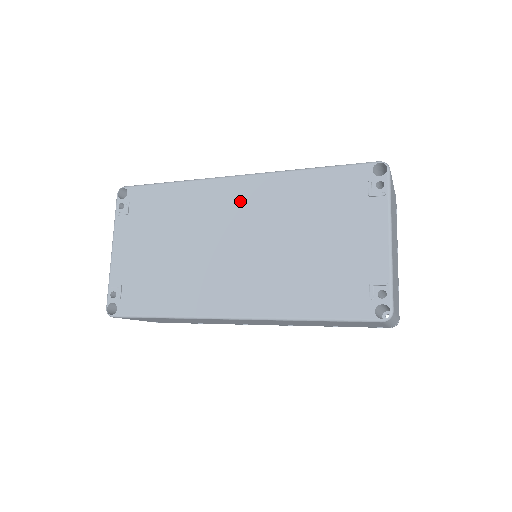
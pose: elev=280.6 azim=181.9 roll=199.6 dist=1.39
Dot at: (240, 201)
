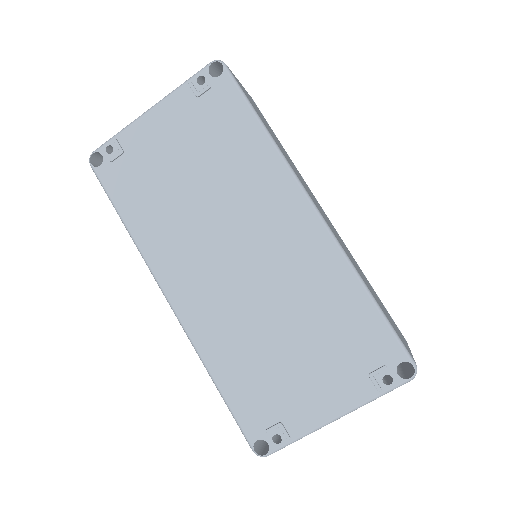
Dot at: (287, 230)
